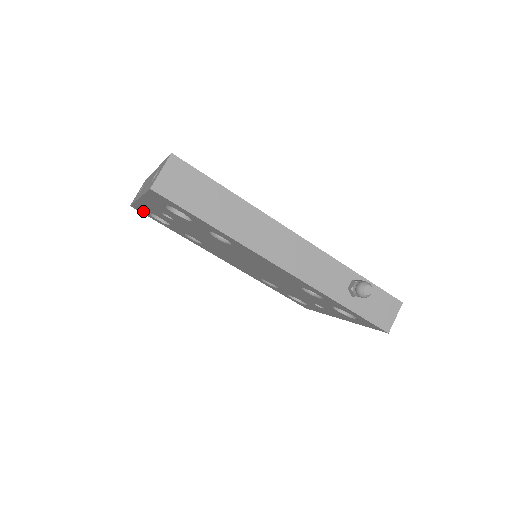
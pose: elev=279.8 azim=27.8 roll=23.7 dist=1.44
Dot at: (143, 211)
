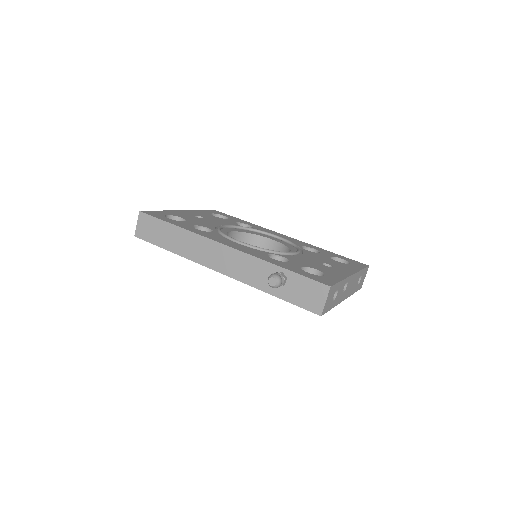
Dot at: occluded
